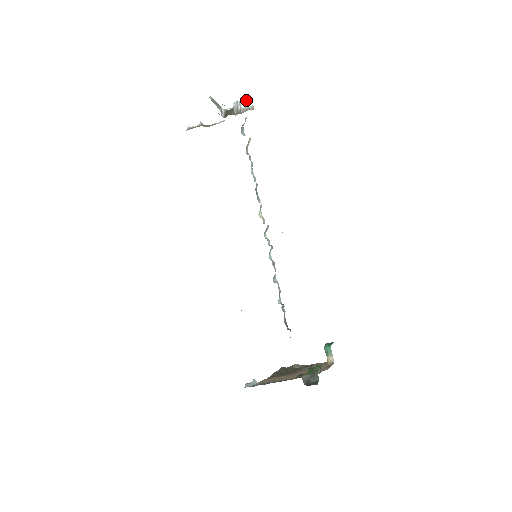
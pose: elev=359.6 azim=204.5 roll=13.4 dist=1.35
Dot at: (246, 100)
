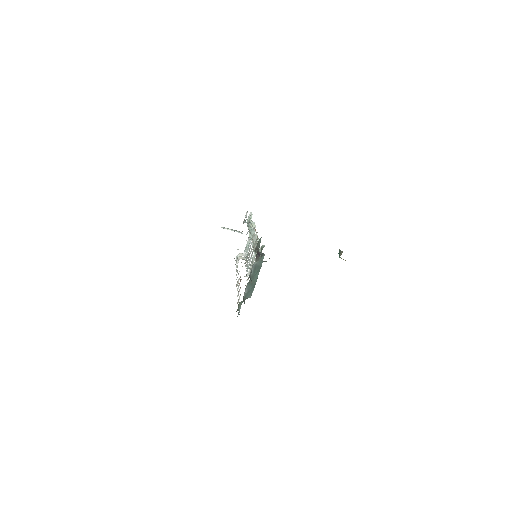
Dot at: (246, 215)
